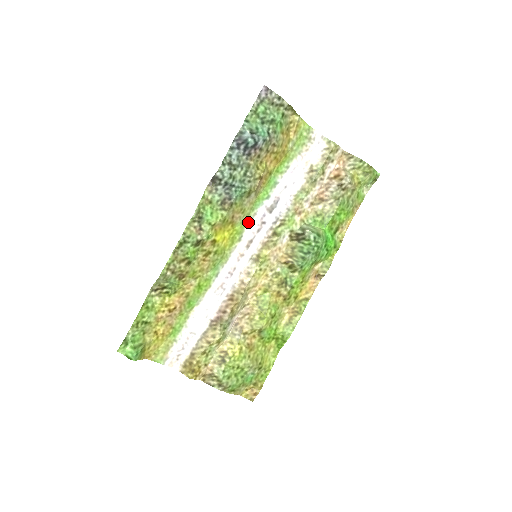
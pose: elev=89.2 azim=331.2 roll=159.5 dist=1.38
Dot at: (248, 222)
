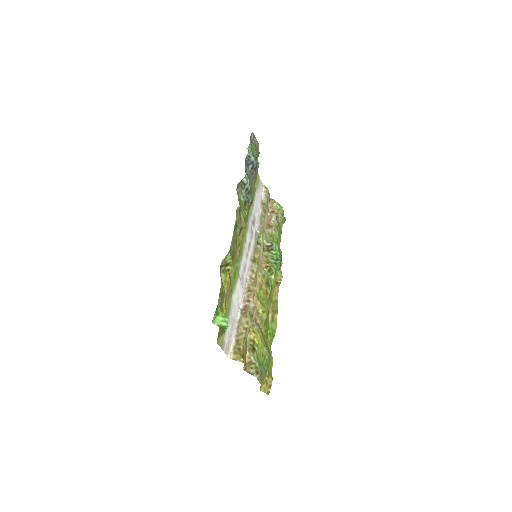
Dot at: (247, 229)
